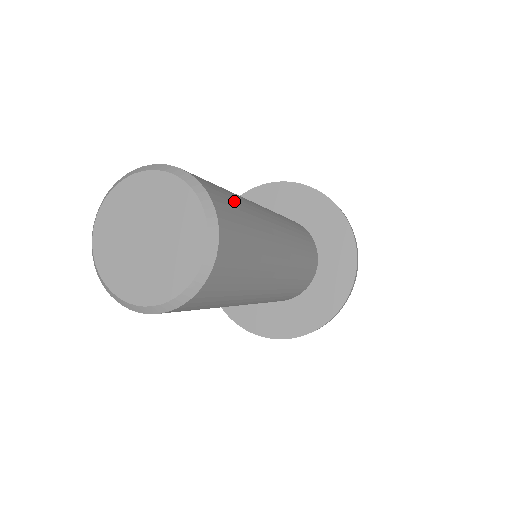
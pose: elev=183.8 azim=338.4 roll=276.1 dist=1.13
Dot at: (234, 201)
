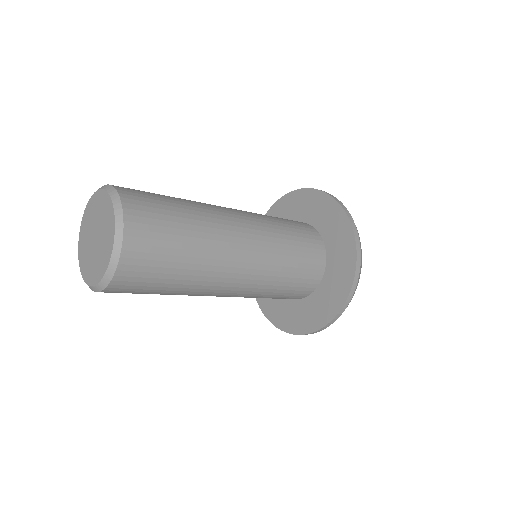
Dot at: (155, 194)
